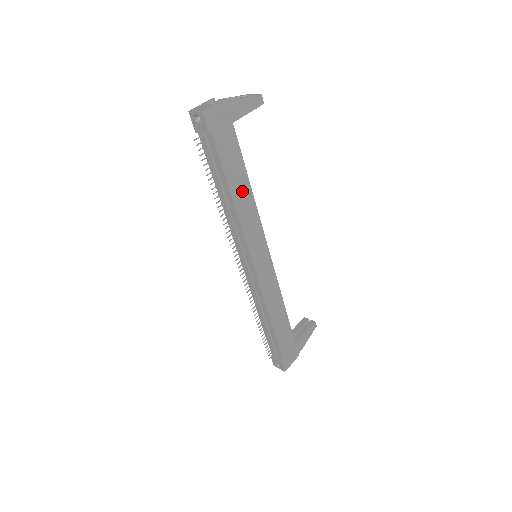
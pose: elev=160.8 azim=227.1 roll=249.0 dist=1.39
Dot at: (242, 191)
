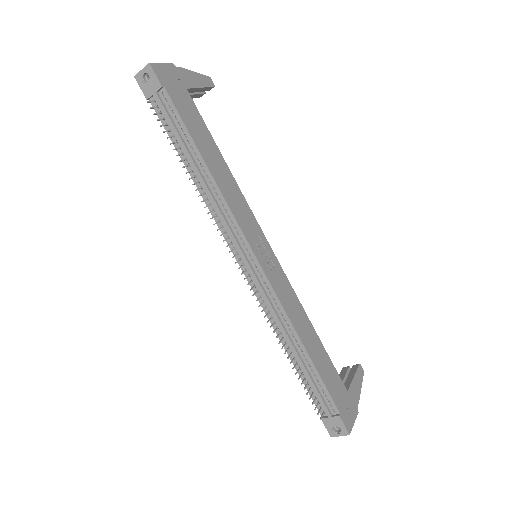
Dot at: (216, 163)
